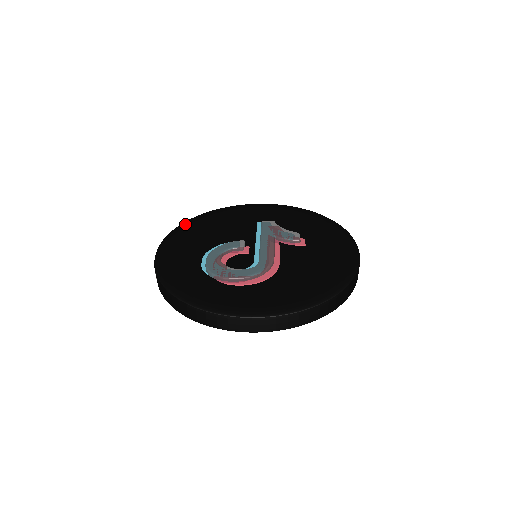
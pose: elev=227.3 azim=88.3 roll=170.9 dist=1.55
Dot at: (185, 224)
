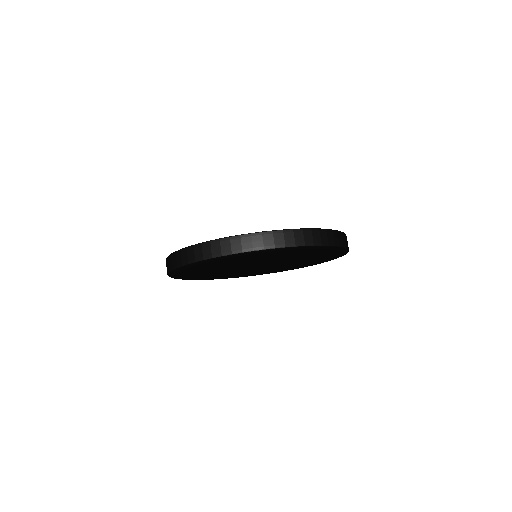
Dot at: occluded
